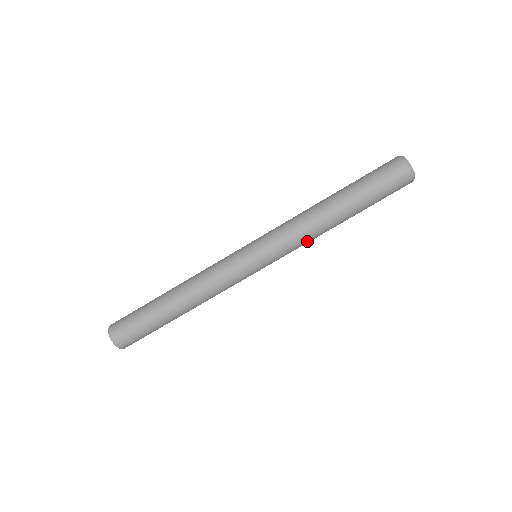
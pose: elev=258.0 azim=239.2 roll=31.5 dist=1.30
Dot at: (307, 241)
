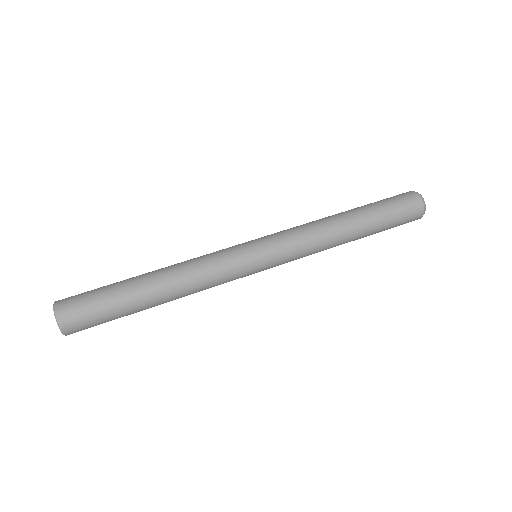
Dot at: (315, 246)
